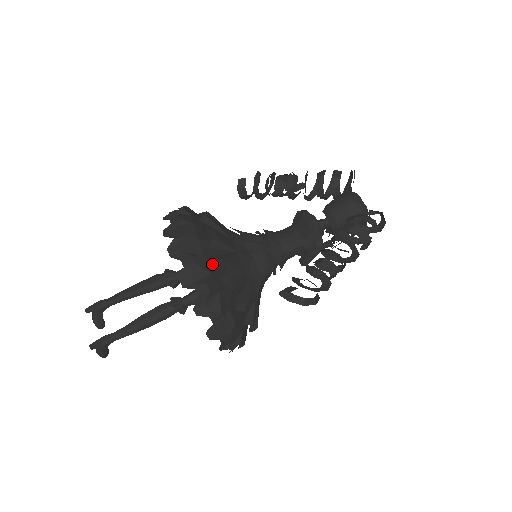
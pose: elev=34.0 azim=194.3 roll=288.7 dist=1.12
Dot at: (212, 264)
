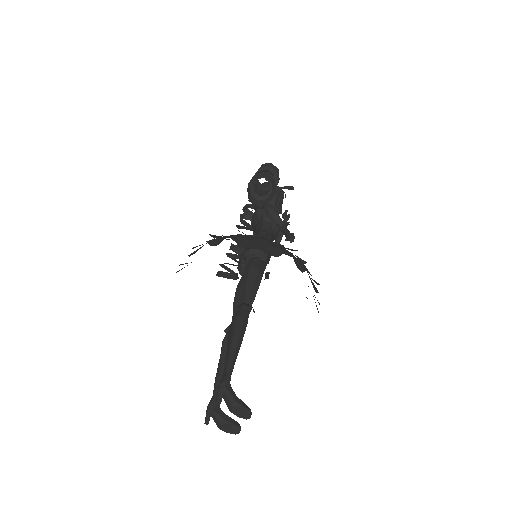
Dot at: occluded
